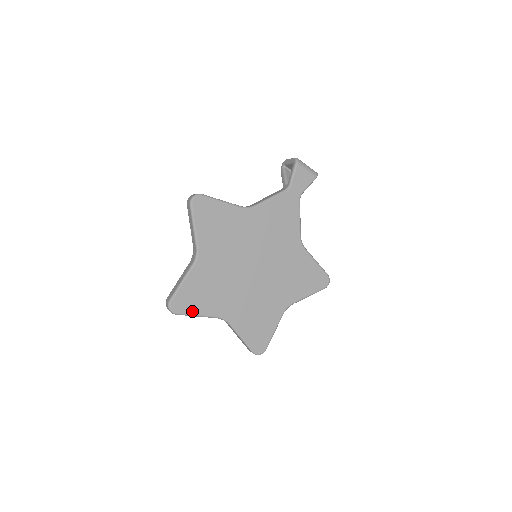
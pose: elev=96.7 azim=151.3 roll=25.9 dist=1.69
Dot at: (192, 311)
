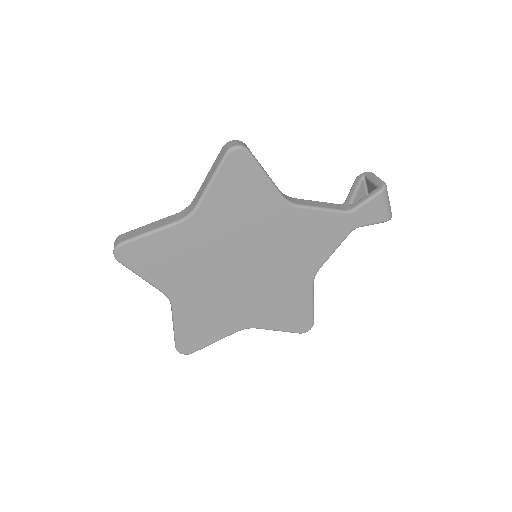
Dot at: (140, 270)
